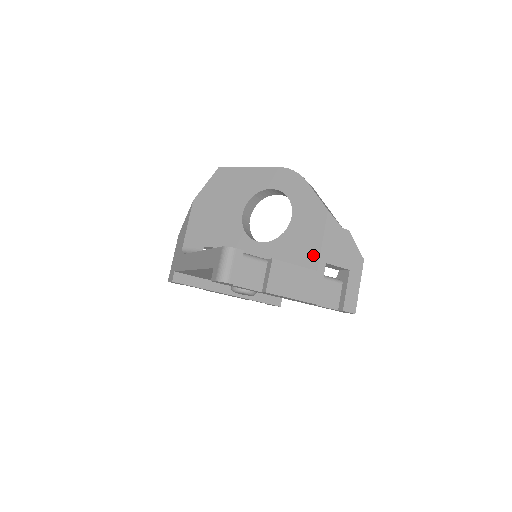
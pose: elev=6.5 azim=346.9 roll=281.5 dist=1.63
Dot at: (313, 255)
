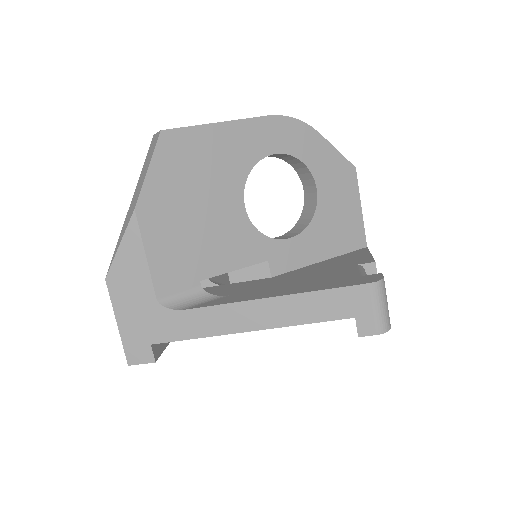
Dot at: (358, 230)
